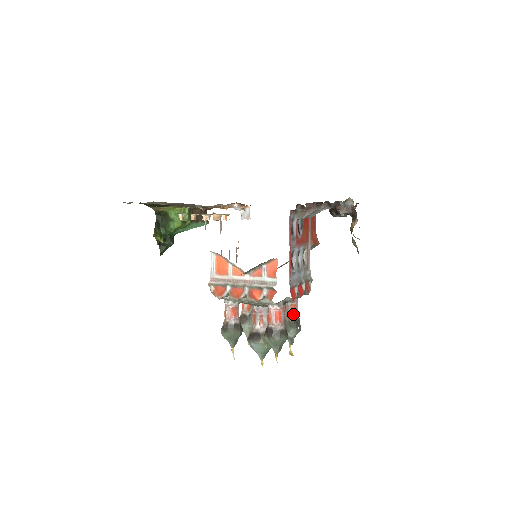
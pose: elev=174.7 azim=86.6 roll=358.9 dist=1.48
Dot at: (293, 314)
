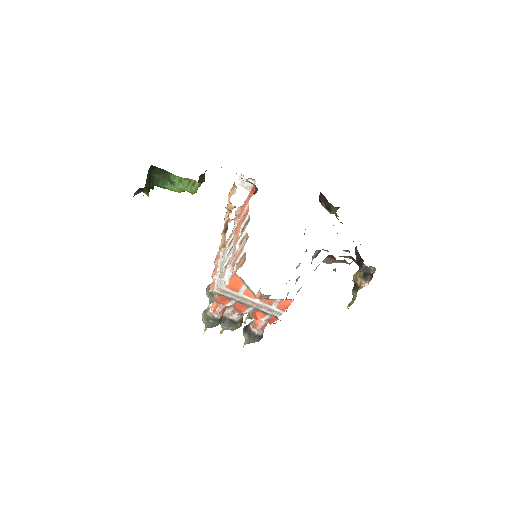
Dot at: occluded
